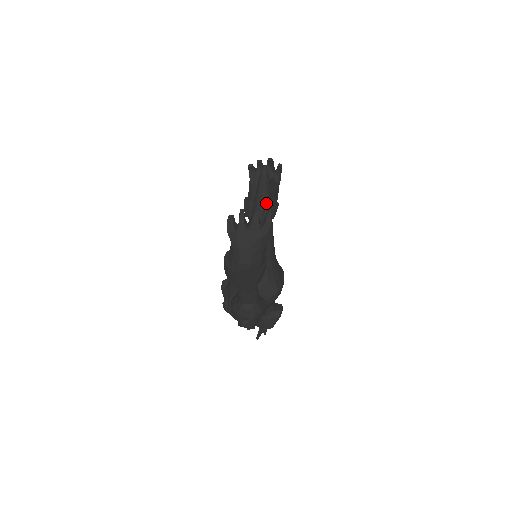
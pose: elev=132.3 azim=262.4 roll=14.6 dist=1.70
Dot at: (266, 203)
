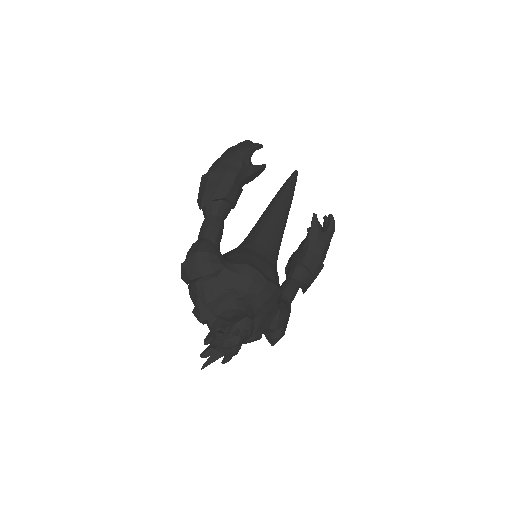
Dot at: (282, 193)
